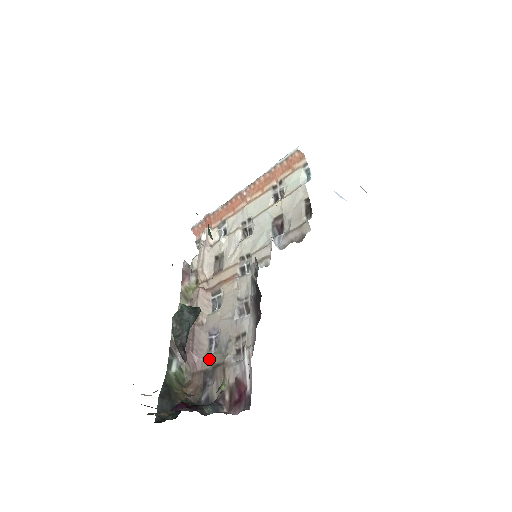
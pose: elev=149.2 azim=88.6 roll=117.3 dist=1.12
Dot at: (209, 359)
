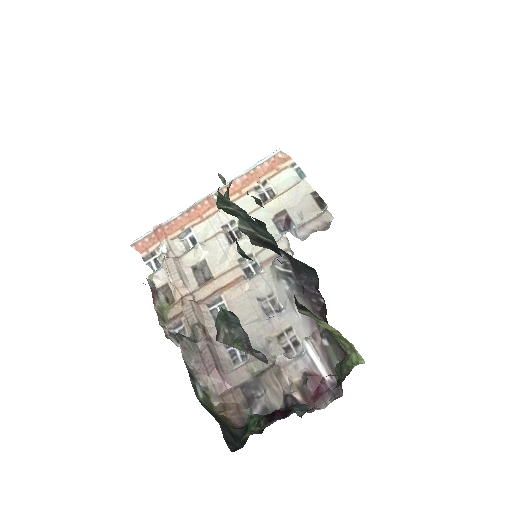
Dot at: (243, 370)
